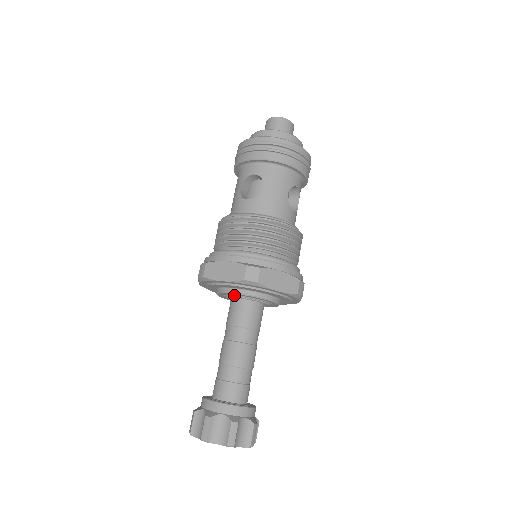
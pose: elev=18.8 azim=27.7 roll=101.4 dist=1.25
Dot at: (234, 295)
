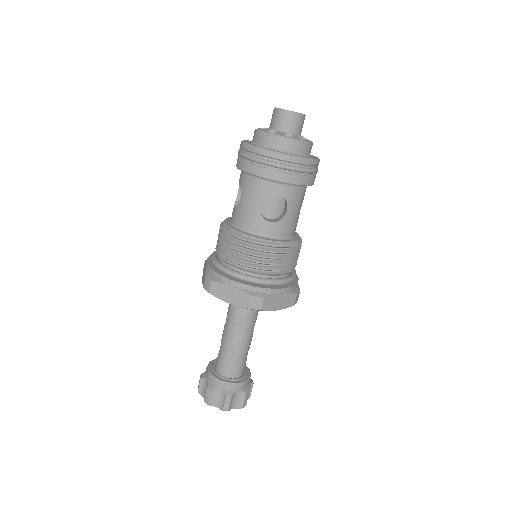
Dot at: occluded
